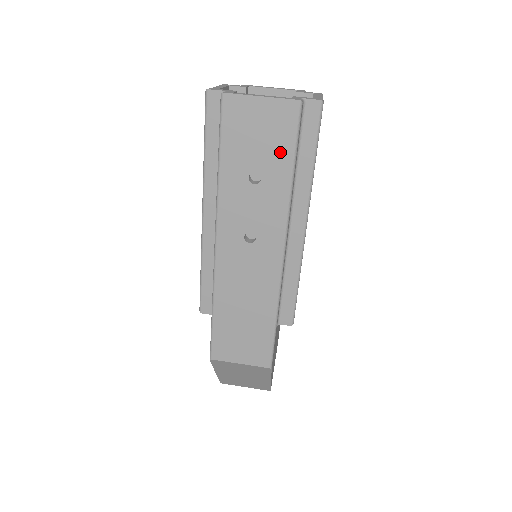
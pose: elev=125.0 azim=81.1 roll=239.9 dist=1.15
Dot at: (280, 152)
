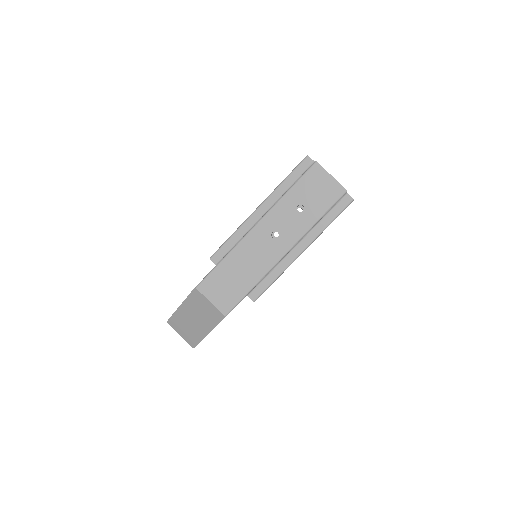
Dot at: (321, 205)
